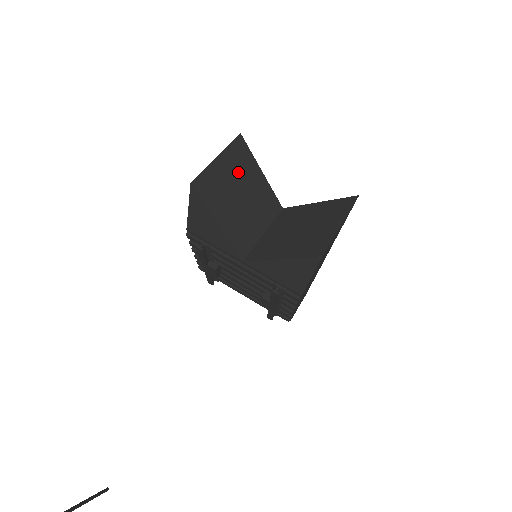
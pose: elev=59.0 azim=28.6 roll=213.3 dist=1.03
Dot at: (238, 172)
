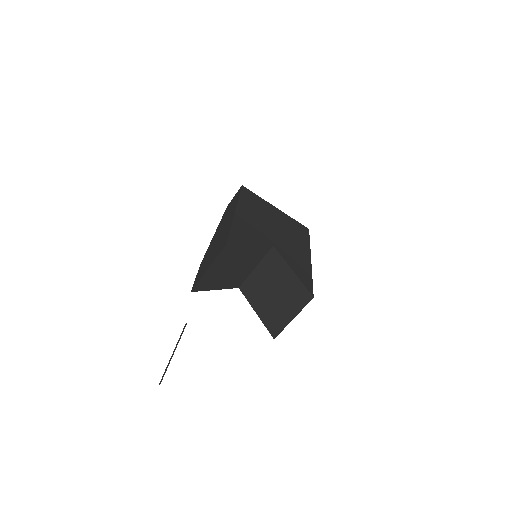
Dot at: (228, 261)
